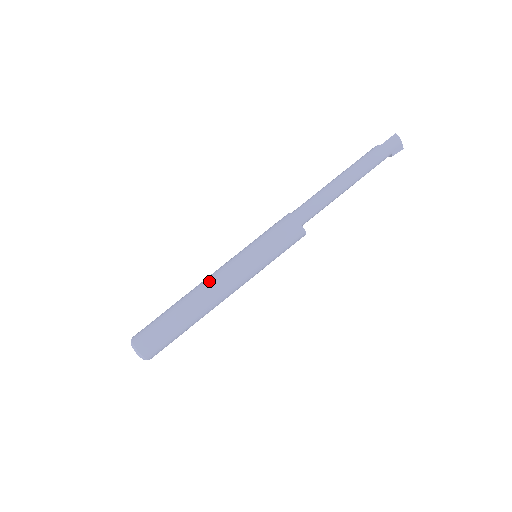
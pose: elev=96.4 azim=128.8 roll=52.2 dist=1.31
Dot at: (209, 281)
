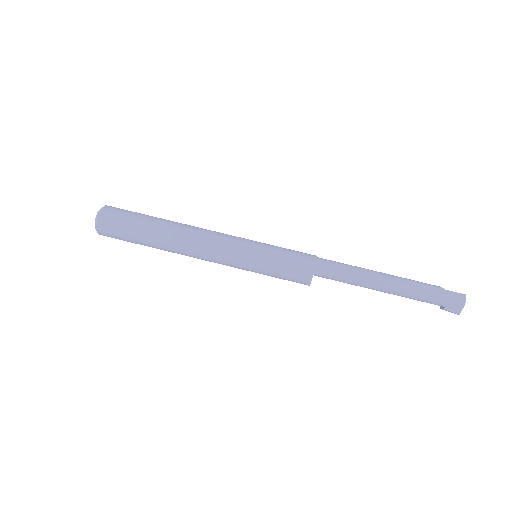
Dot at: (203, 231)
